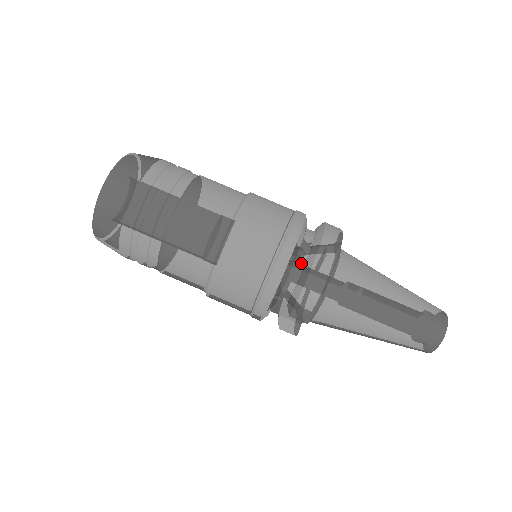
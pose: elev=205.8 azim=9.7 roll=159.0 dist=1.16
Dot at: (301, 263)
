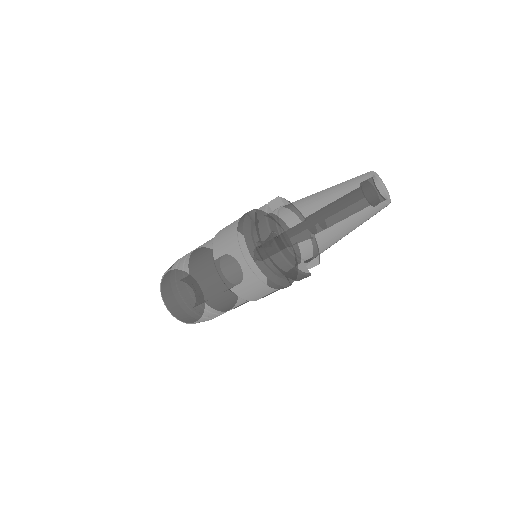
Dot at: (271, 262)
